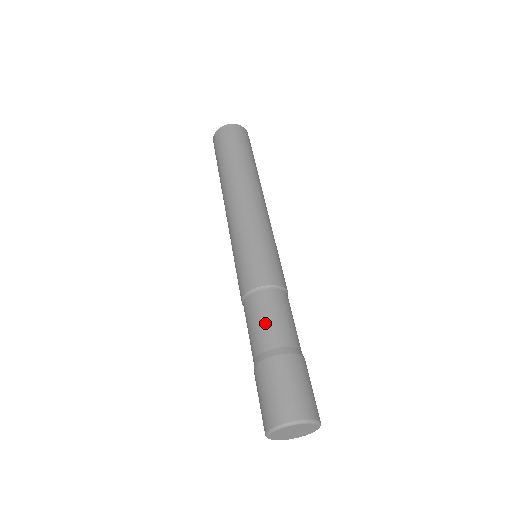
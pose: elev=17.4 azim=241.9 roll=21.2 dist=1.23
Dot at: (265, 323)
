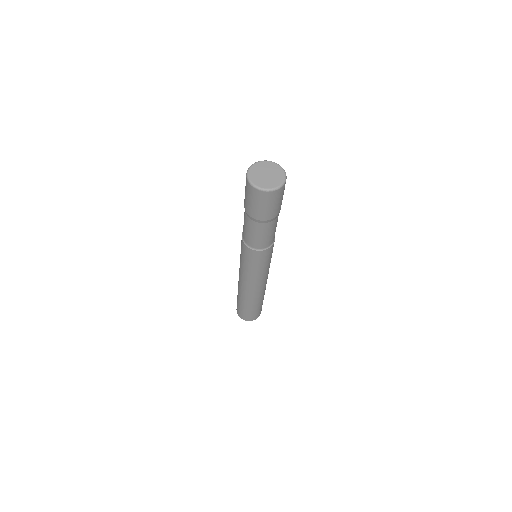
Dot at: occluded
